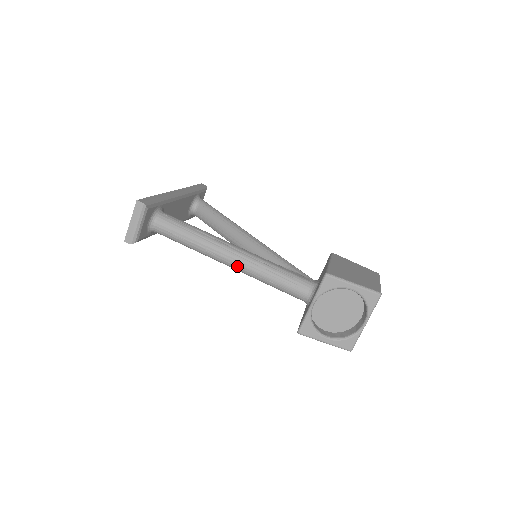
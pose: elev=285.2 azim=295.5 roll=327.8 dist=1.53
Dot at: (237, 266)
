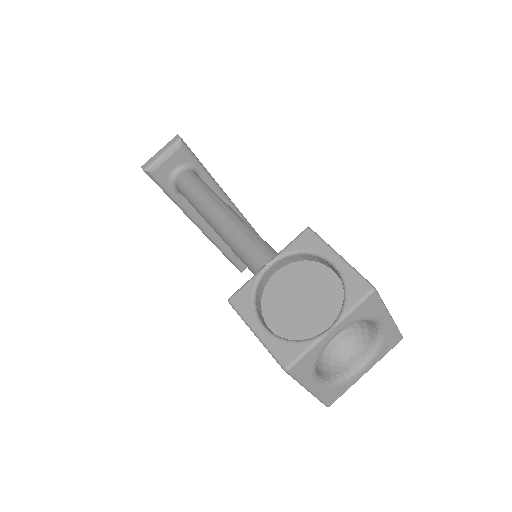
Dot at: (221, 224)
